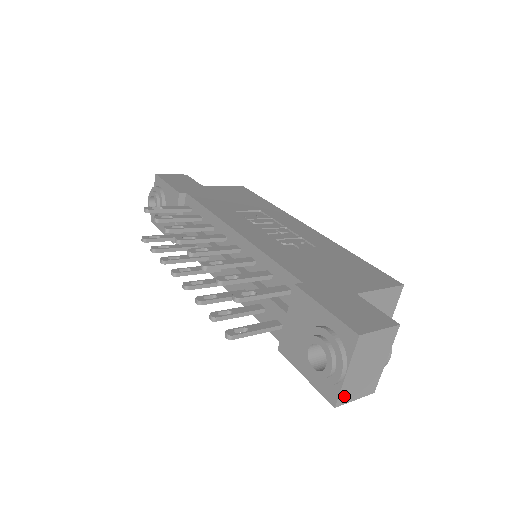
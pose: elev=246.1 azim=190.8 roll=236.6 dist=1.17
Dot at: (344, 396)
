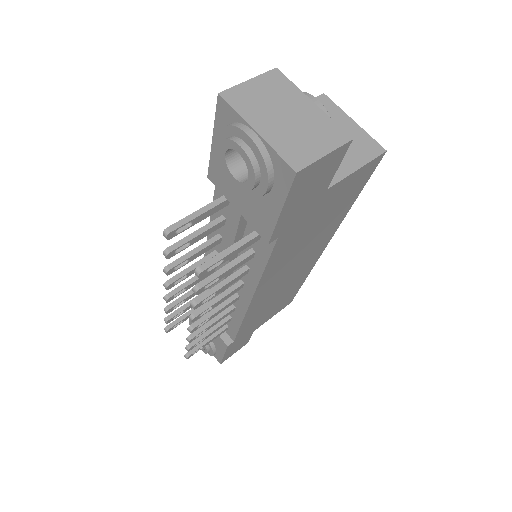
Dot at: (294, 156)
